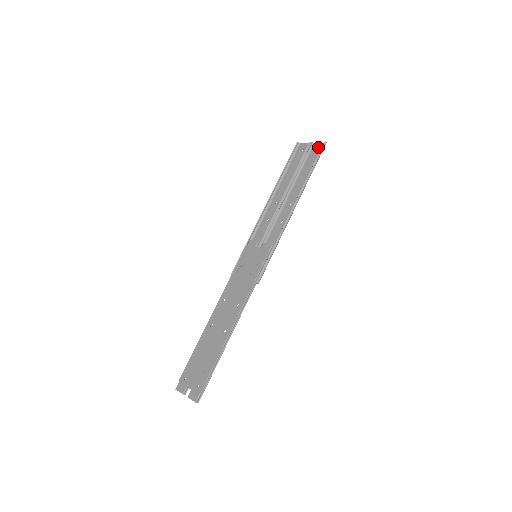
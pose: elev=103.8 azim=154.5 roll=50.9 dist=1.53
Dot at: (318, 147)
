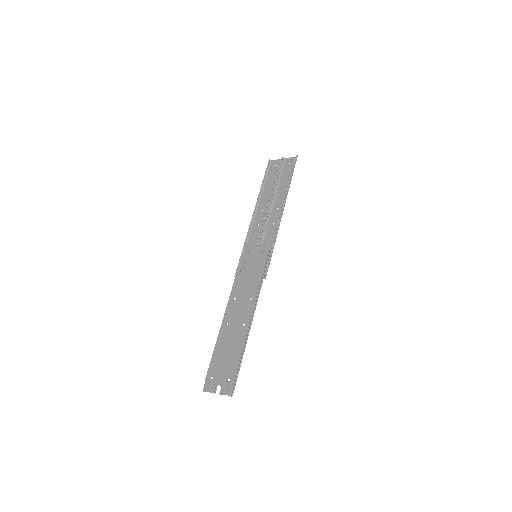
Dot at: (290, 160)
